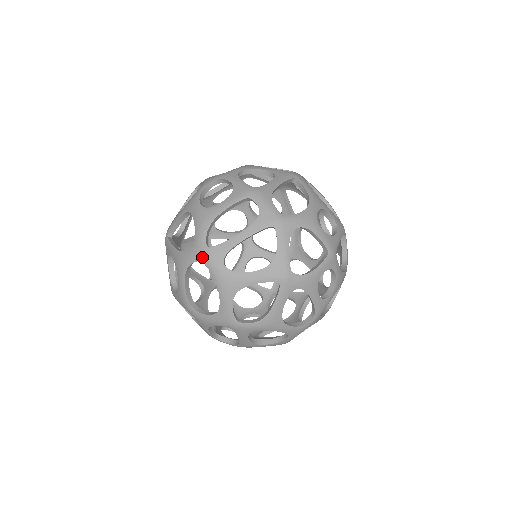
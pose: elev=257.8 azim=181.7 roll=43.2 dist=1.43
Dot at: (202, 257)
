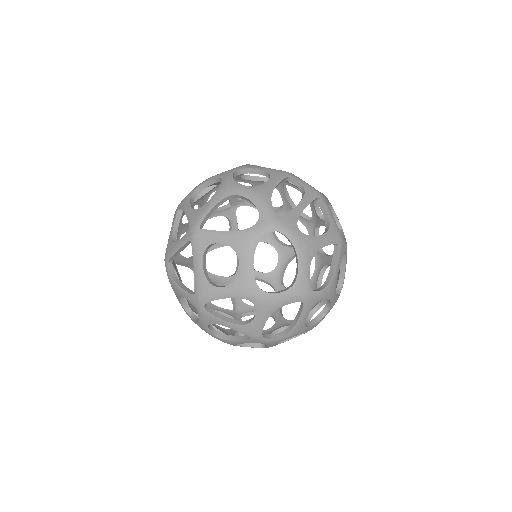
Dot at: (278, 226)
